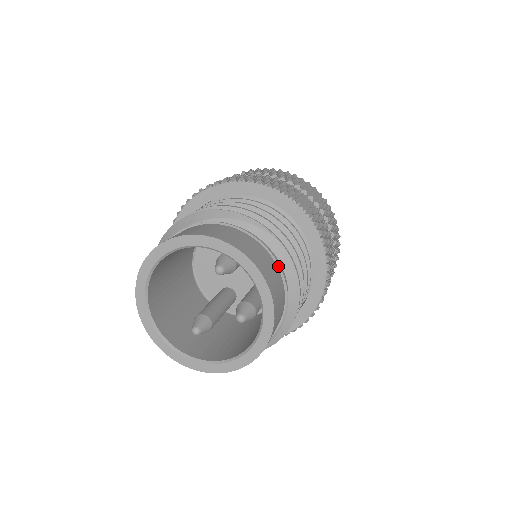
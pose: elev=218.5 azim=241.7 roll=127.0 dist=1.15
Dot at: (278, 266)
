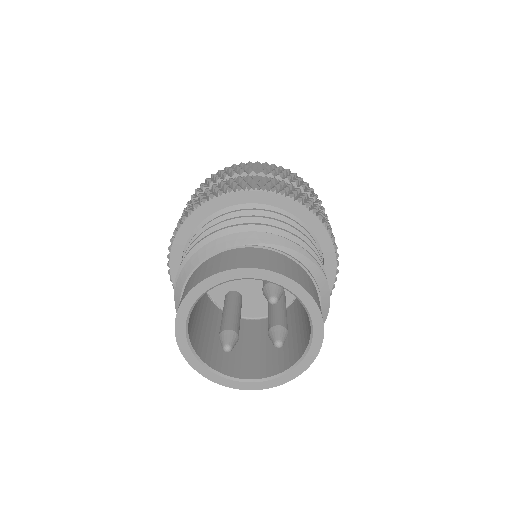
Dot at: (320, 298)
